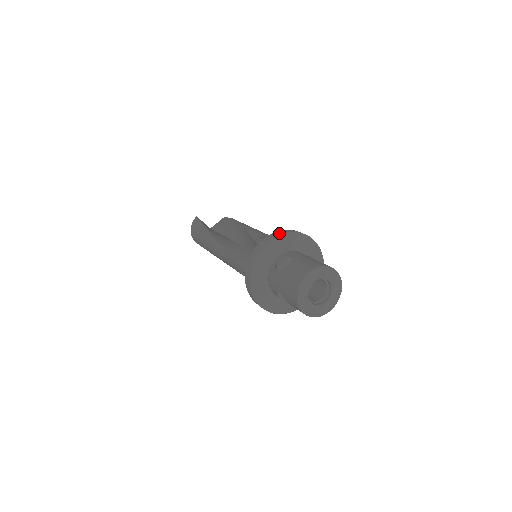
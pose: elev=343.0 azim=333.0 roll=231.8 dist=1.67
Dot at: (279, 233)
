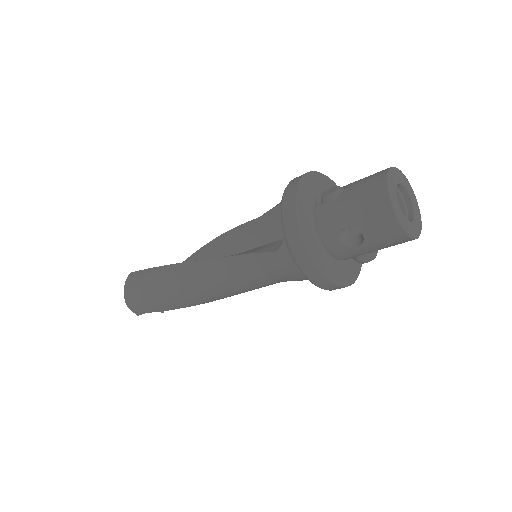
Dot at: occluded
